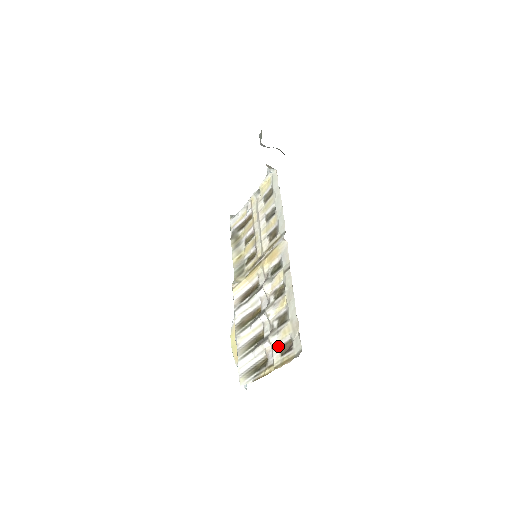
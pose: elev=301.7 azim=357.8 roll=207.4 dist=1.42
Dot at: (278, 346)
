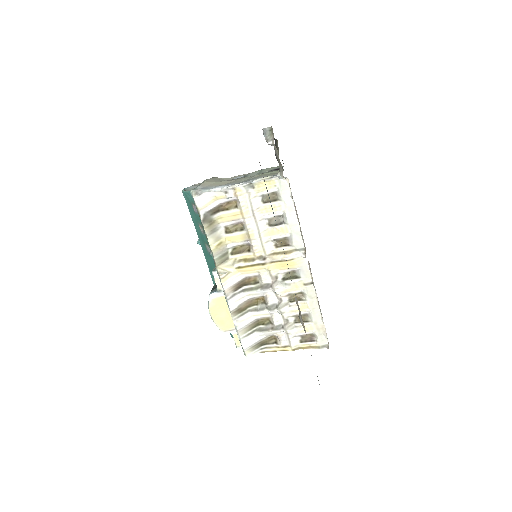
Dot at: (296, 336)
